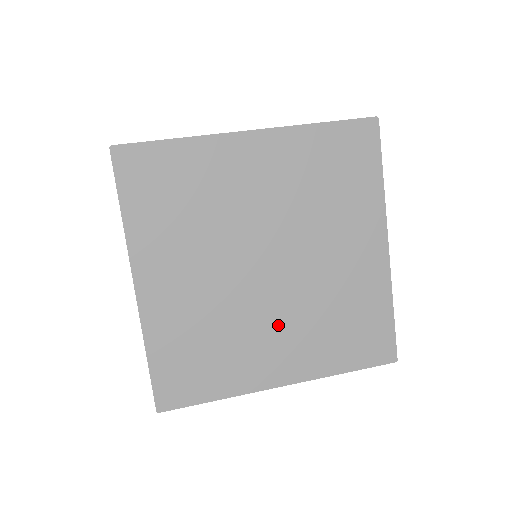
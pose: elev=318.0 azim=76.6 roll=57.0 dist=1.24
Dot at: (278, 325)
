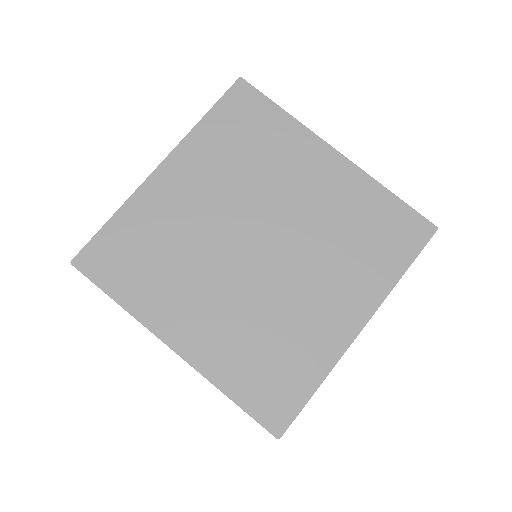
Dot at: (310, 283)
